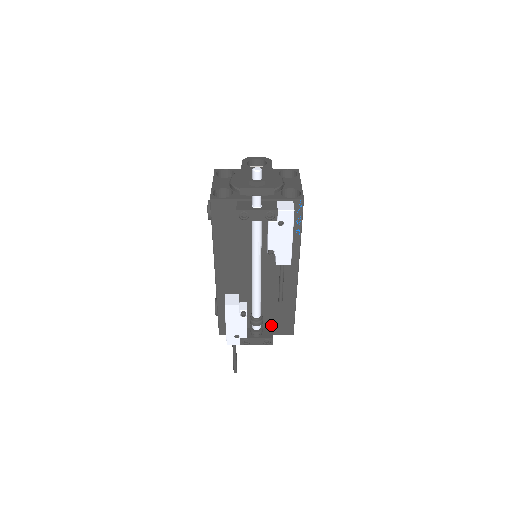
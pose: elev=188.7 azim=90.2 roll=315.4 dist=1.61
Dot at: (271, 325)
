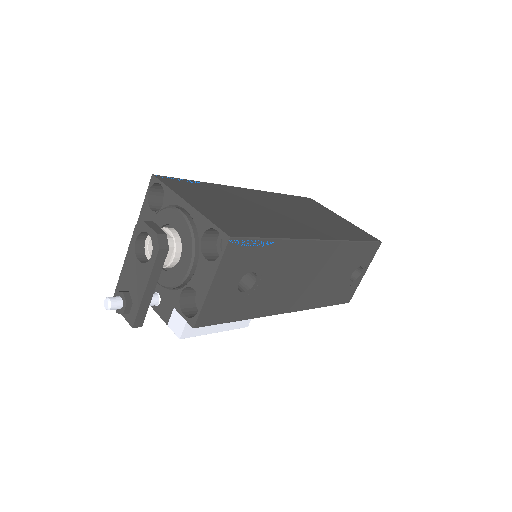
Dot at: occluded
